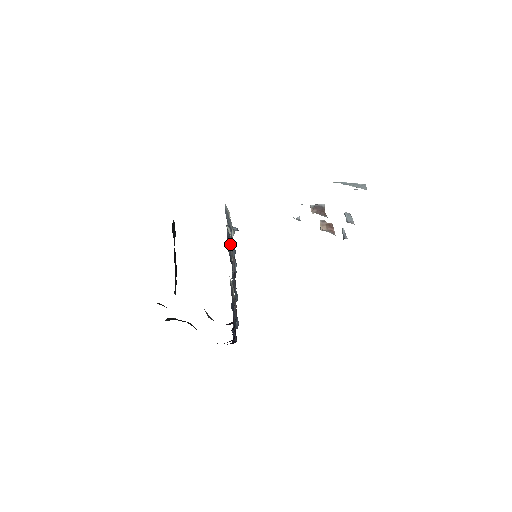
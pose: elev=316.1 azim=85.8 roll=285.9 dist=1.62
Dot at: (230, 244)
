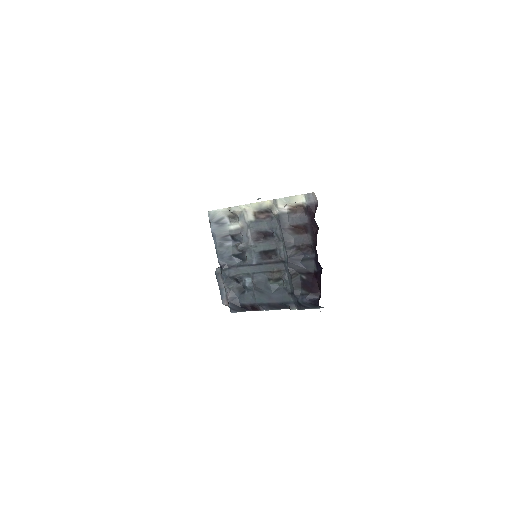
Dot at: (237, 245)
